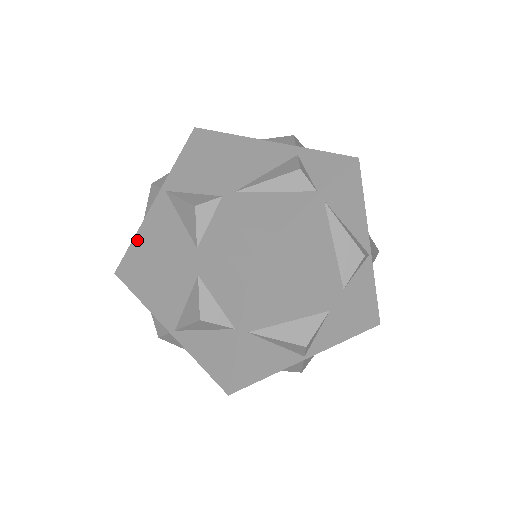
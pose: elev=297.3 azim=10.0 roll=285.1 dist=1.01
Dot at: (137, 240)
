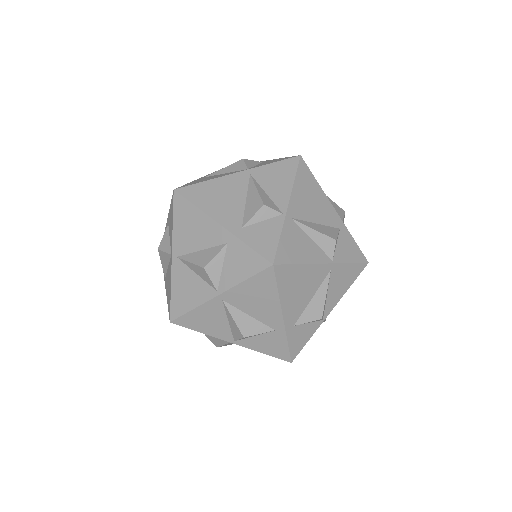
Dot at: occluded
